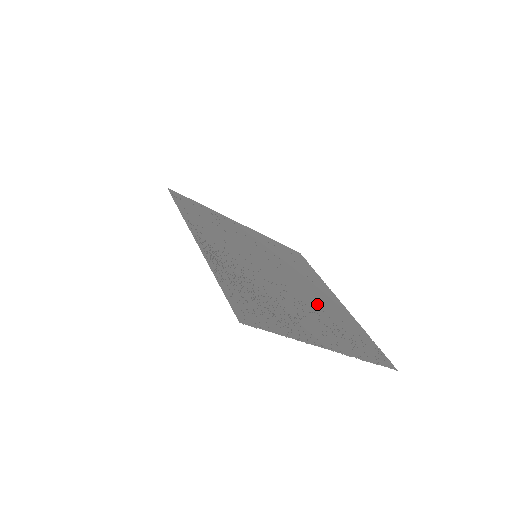
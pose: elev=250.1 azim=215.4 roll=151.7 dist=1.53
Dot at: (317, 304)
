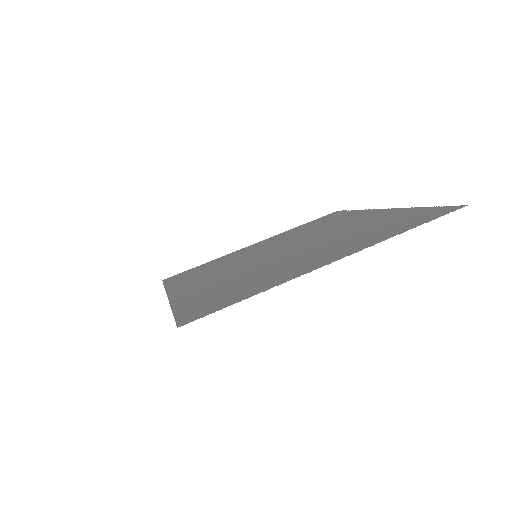
Dot at: (335, 236)
